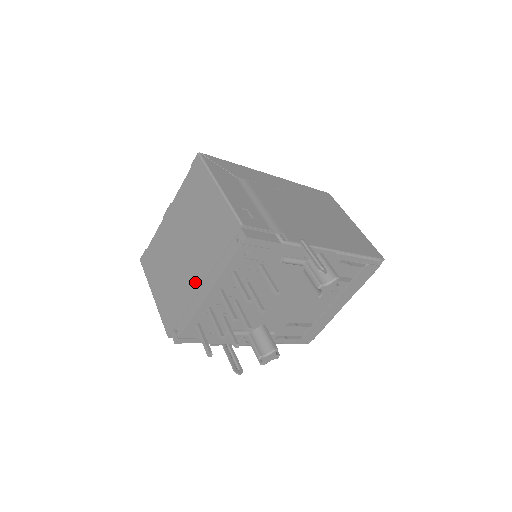
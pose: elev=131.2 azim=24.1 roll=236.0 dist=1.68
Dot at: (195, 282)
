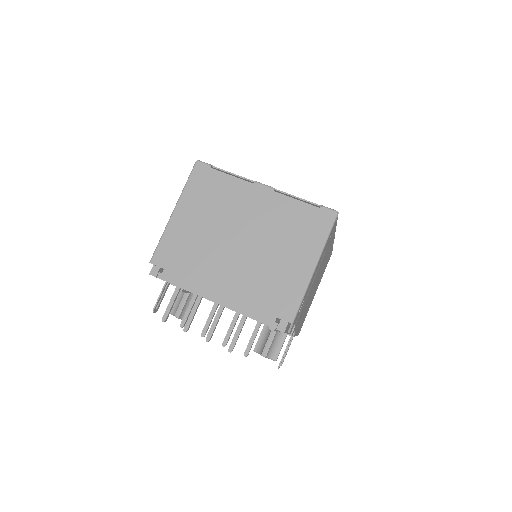
Dot at: (218, 280)
